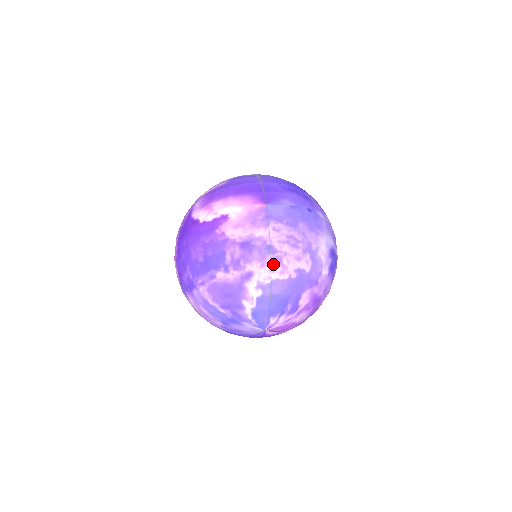
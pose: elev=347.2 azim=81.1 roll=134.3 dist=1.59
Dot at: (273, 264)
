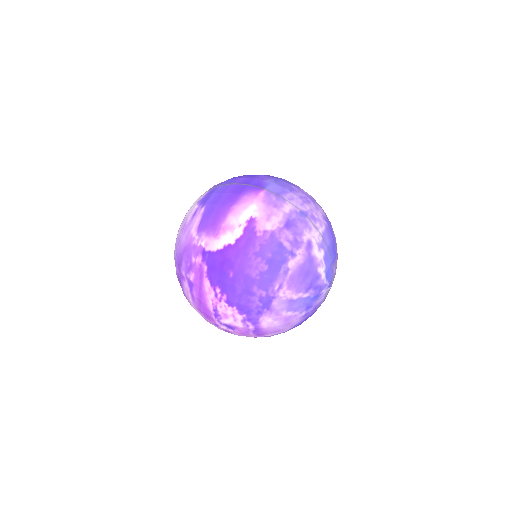
Dot at: (313, 223)
